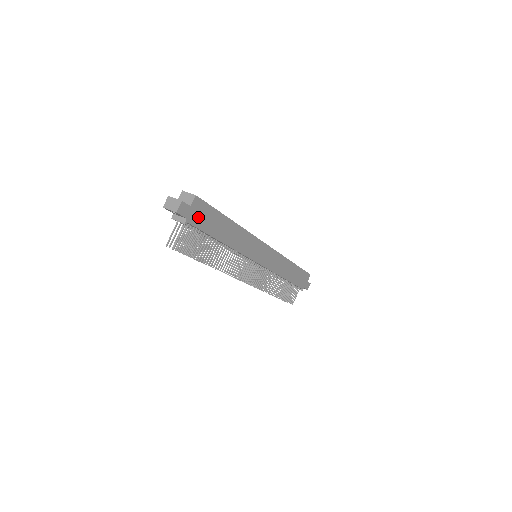
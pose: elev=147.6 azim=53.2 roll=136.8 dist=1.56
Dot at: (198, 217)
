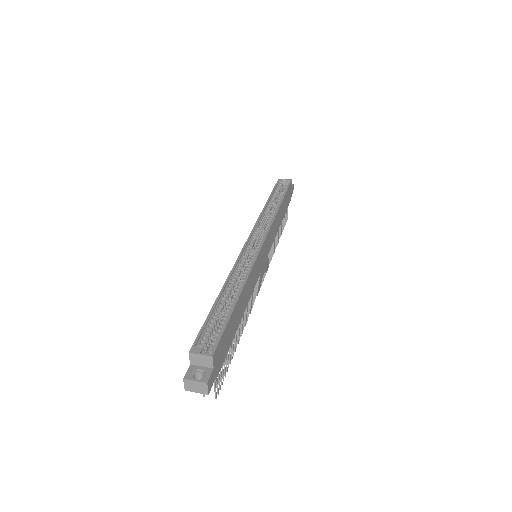
Dot at: (221, 356)
